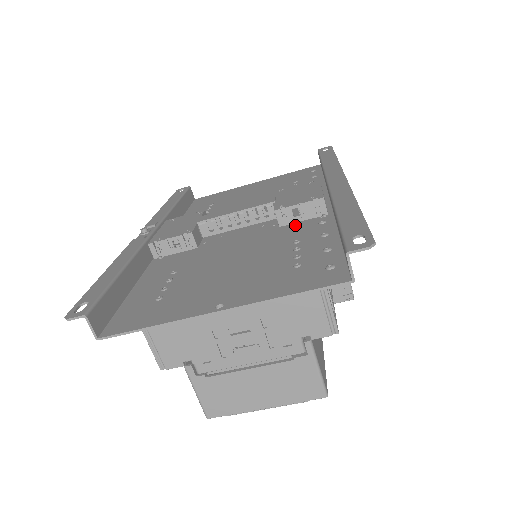
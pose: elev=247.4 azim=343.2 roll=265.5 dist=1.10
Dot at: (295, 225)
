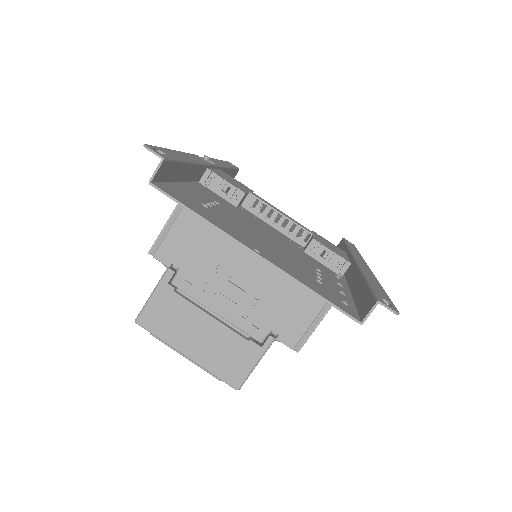
Dot at: (317, 261)
